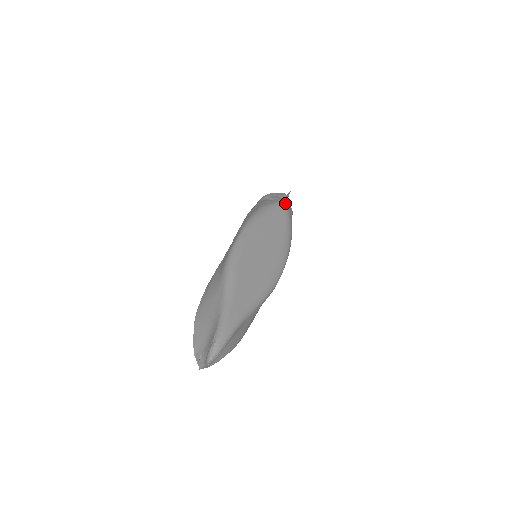
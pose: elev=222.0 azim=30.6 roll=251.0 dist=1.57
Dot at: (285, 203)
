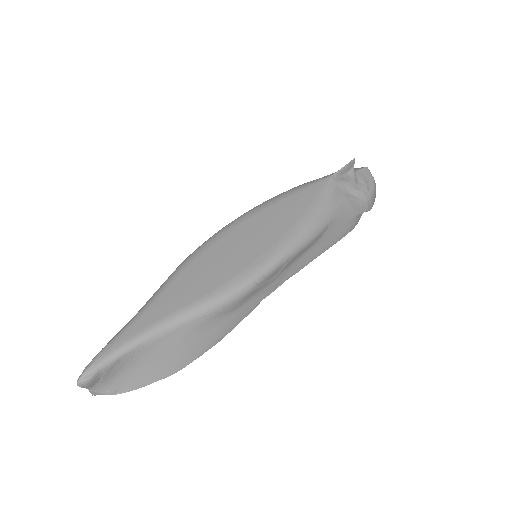
Dot at: (328, 178)
